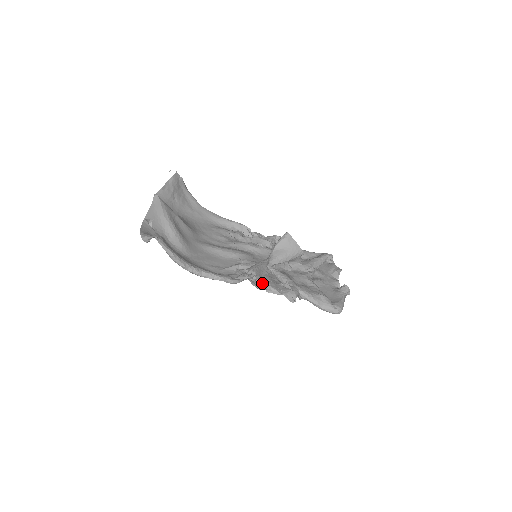
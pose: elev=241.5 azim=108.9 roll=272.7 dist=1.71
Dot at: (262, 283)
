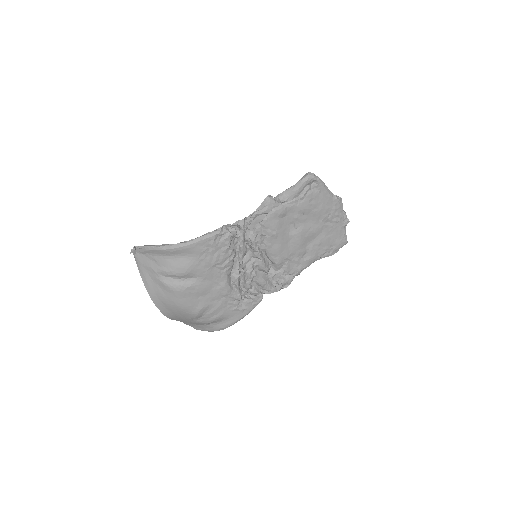
Dot at: (244, 220)
